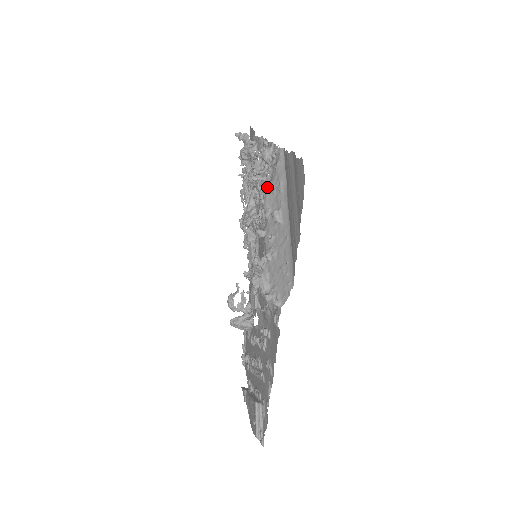
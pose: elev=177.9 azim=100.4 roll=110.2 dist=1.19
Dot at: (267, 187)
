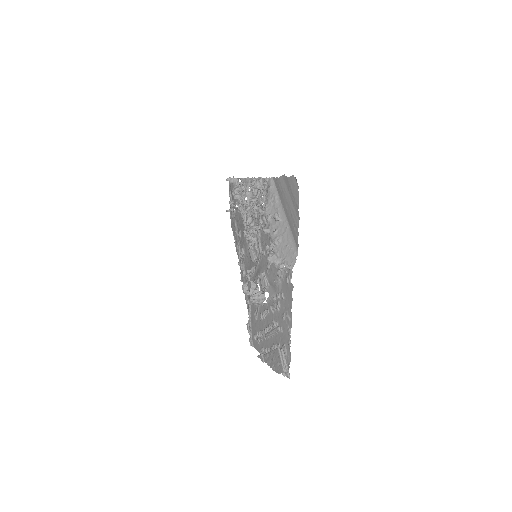
Dot at: (264, 203)
